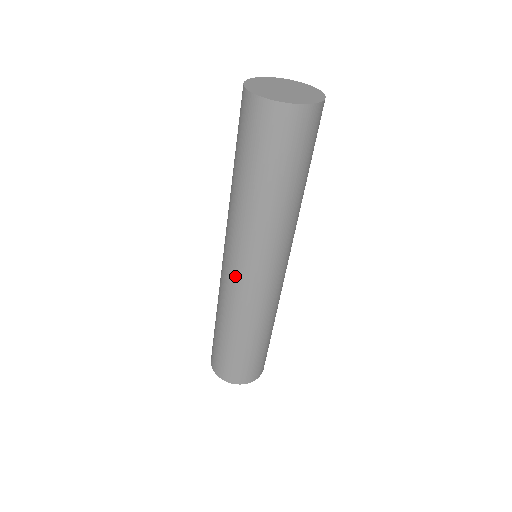
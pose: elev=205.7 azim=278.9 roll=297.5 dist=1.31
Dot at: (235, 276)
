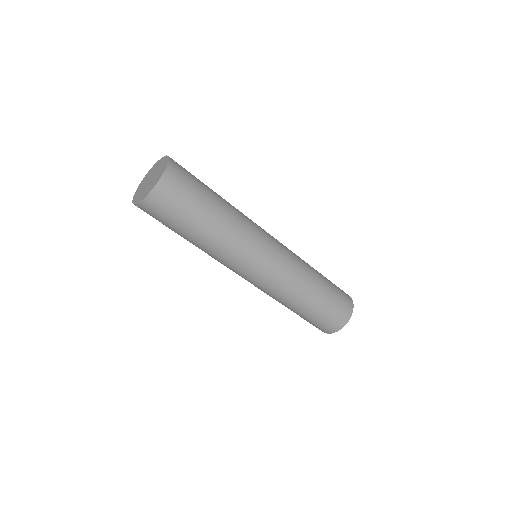
Dot at: occluded
